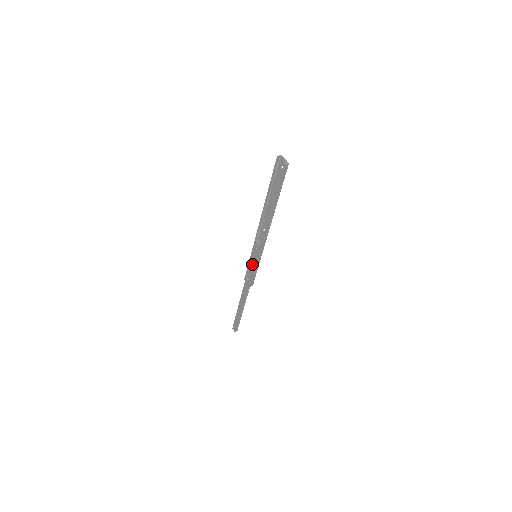
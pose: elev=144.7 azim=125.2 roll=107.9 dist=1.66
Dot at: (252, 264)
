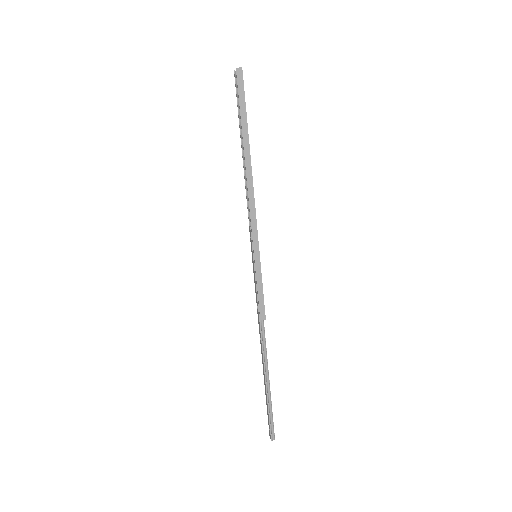
Dot at: (254, 272)
